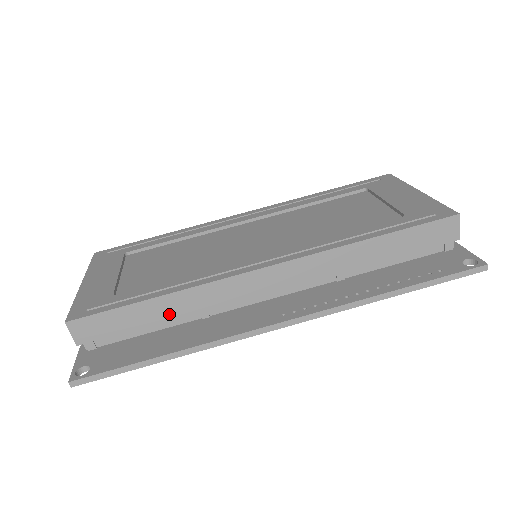
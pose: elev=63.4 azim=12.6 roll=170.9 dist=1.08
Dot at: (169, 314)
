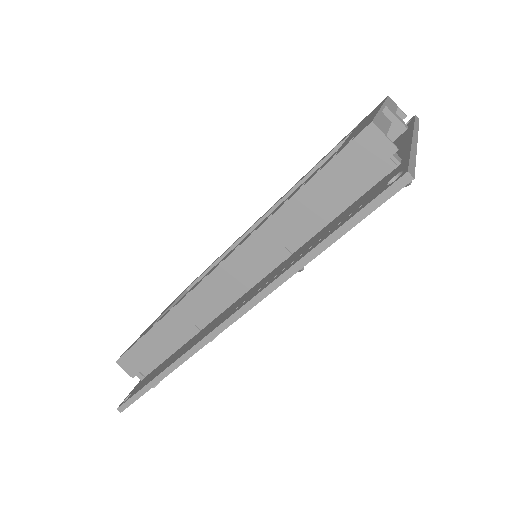
Dot at: (171, 337)
